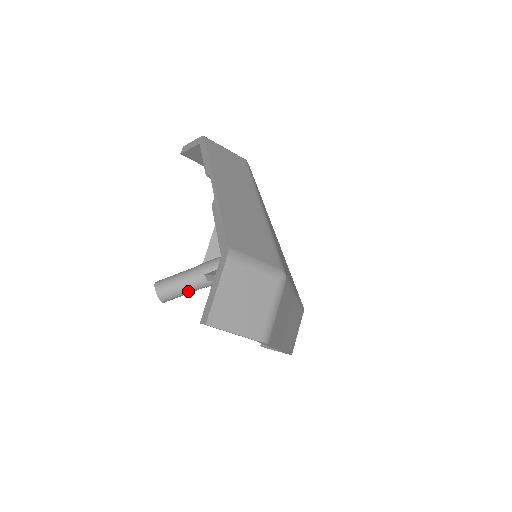
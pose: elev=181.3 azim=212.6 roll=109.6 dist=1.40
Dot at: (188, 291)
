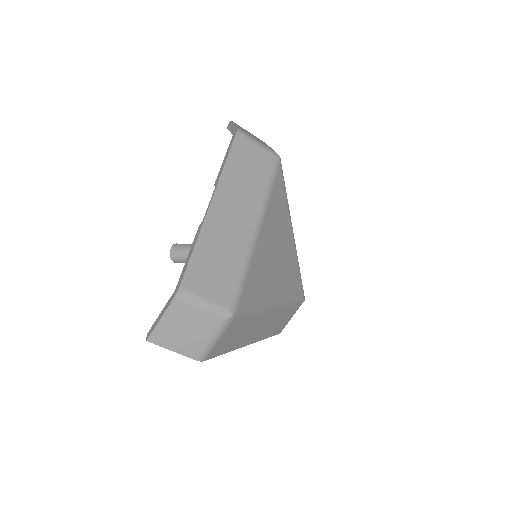
Dot at: occluded
